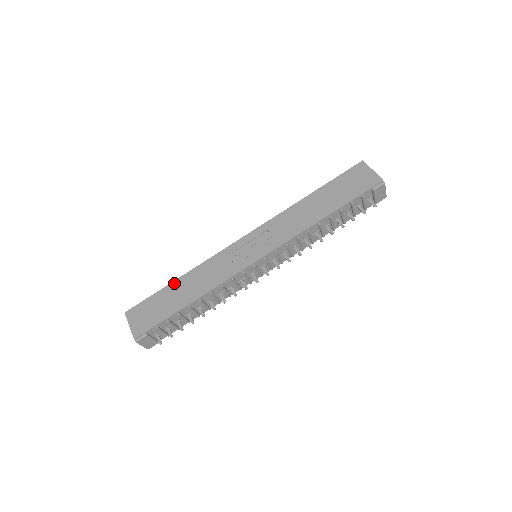
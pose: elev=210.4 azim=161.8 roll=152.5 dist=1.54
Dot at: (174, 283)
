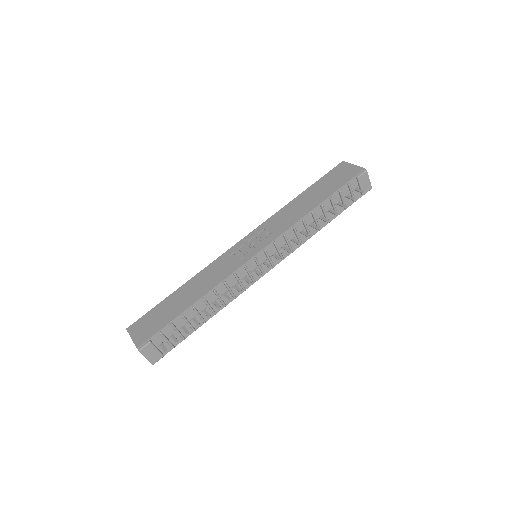
Dot at: (176, 292)
